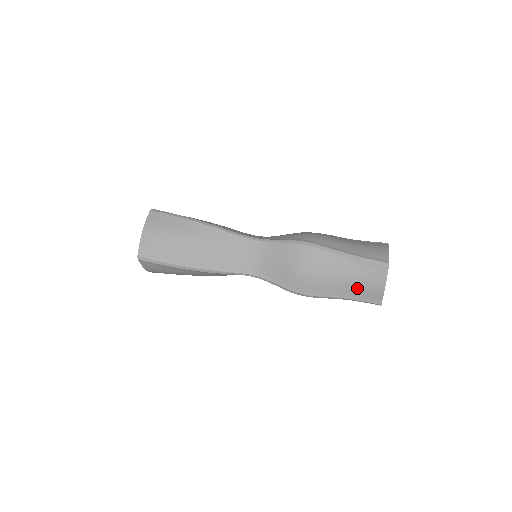
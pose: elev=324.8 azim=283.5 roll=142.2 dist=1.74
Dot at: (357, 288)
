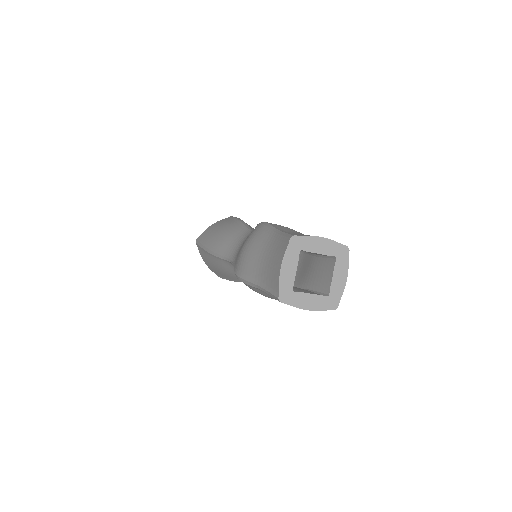
Dot at: (267, 270)
